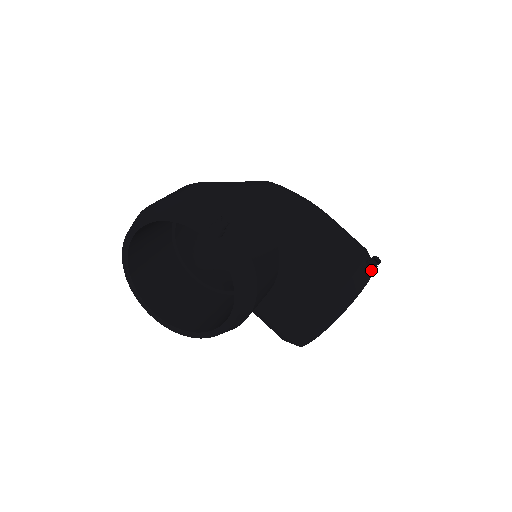
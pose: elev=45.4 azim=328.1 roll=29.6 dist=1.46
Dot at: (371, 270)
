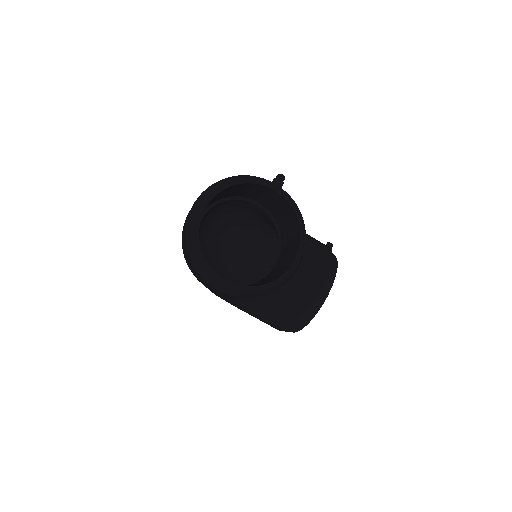
Dot at: occluded
